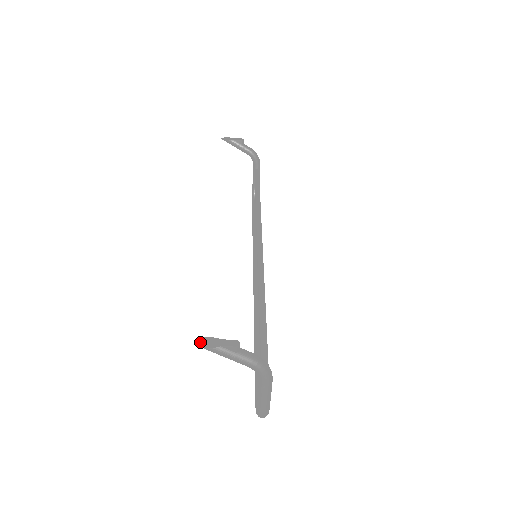
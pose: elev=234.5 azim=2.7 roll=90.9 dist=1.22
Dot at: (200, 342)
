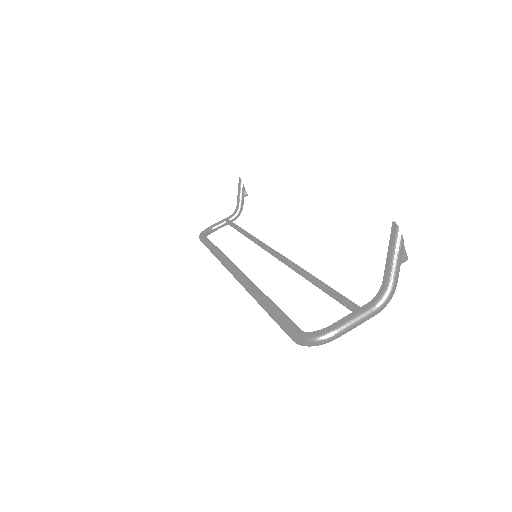
Dot at: (396, 226)
